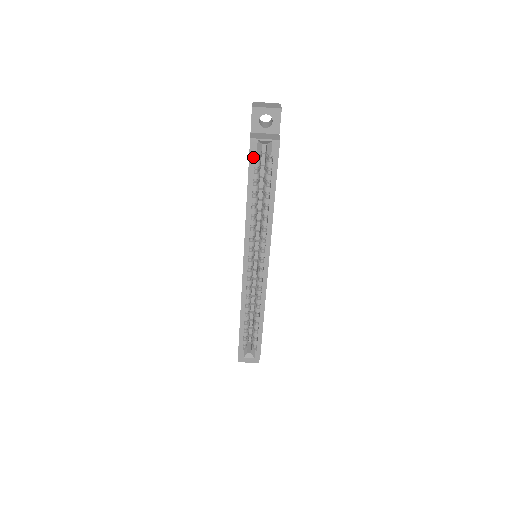
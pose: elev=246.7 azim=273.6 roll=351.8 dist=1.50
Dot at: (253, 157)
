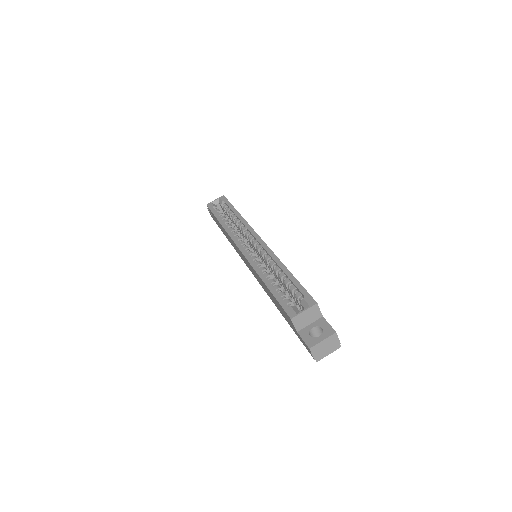
Dot at: (212, 208)
